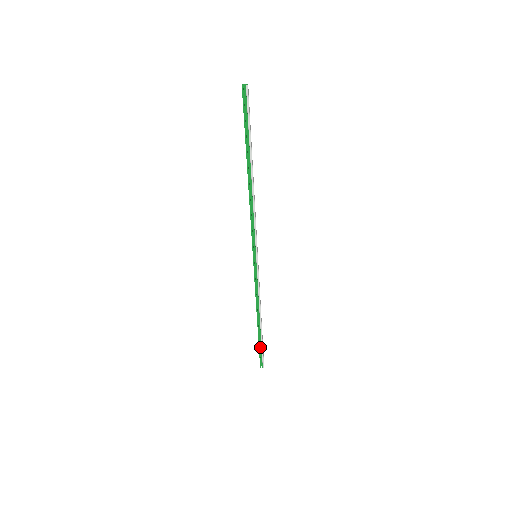
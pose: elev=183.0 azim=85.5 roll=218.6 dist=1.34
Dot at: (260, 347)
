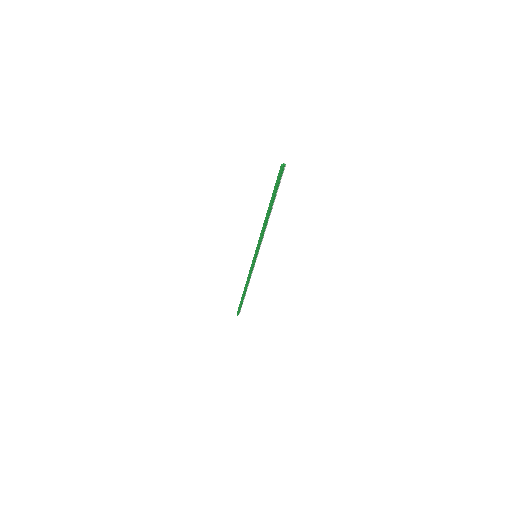
Dot at: (240, 304)
